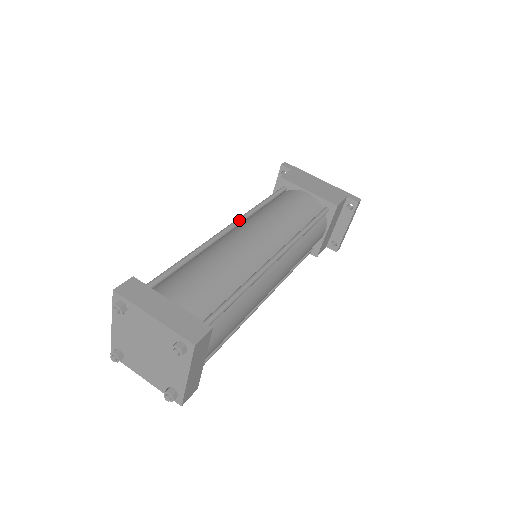
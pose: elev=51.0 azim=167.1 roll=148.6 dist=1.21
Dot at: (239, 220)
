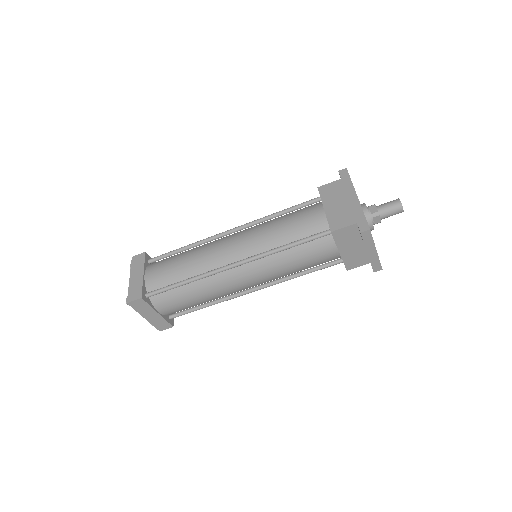
Dot at: (243, 226)
